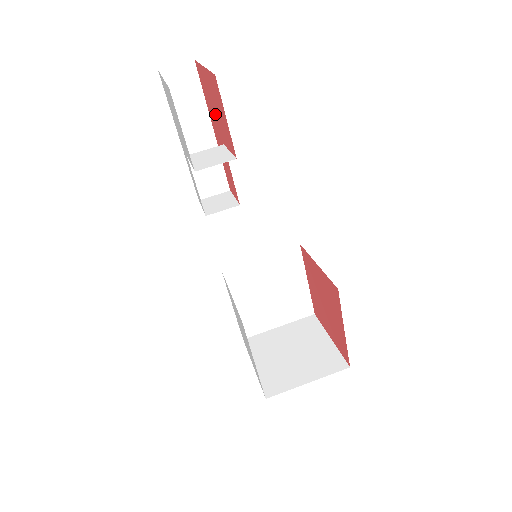
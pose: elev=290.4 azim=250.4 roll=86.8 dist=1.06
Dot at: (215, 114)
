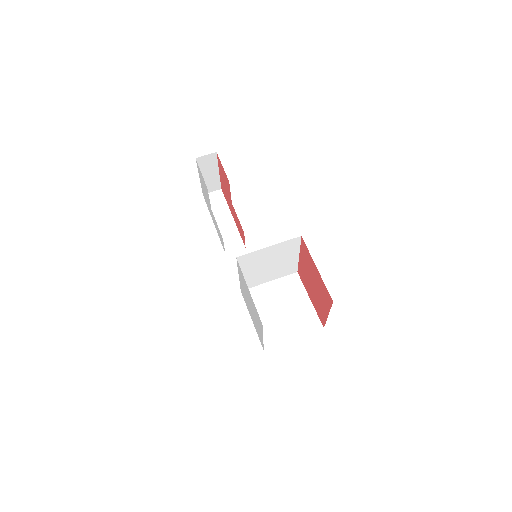
Dot at: (227, 192)
